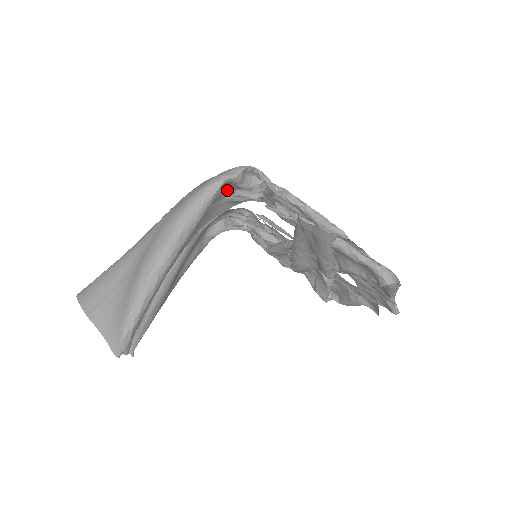
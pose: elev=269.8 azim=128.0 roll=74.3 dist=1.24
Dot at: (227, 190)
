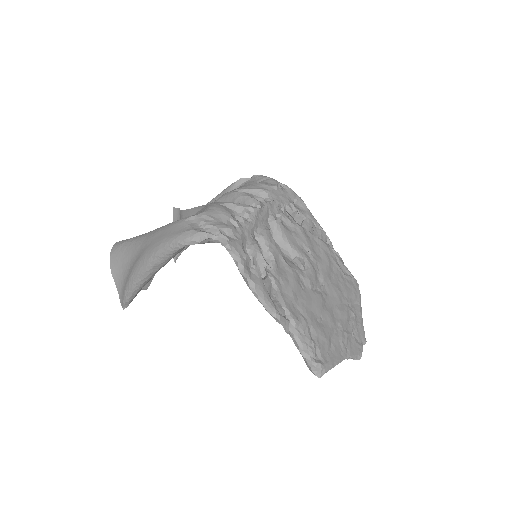
Dot at: occluded
